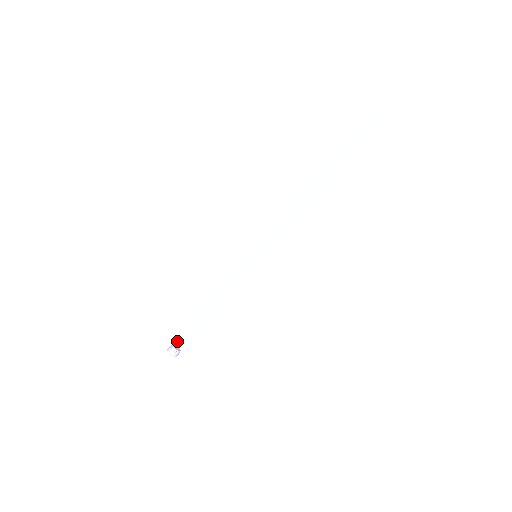
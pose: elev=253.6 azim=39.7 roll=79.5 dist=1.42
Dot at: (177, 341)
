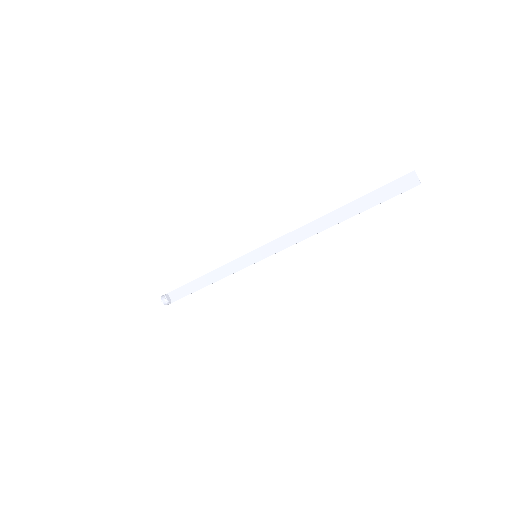
Dot at: (172, 293)
